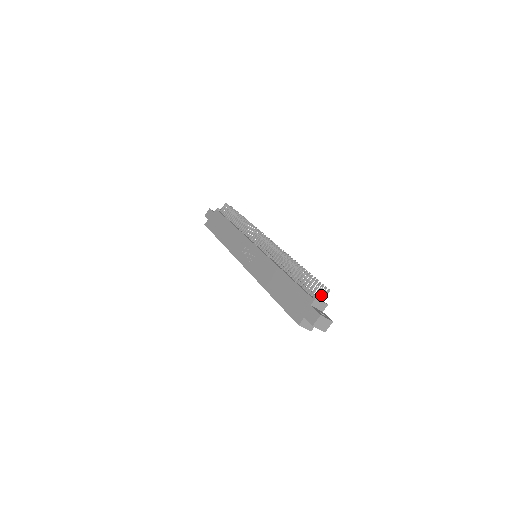
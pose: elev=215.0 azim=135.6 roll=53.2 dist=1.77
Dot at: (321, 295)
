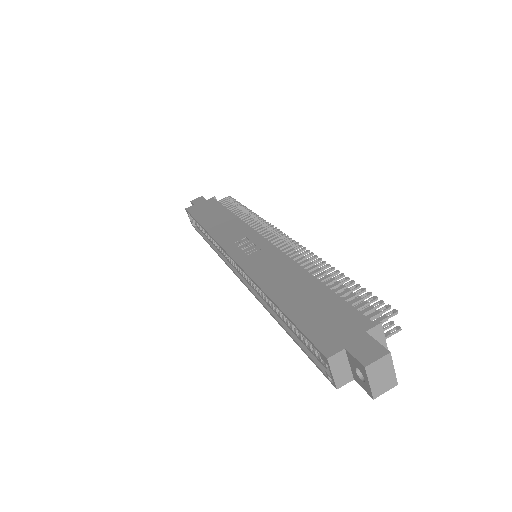
Dot at: occluded
